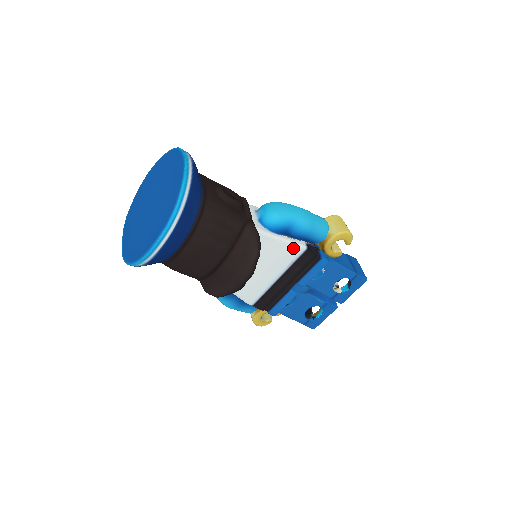
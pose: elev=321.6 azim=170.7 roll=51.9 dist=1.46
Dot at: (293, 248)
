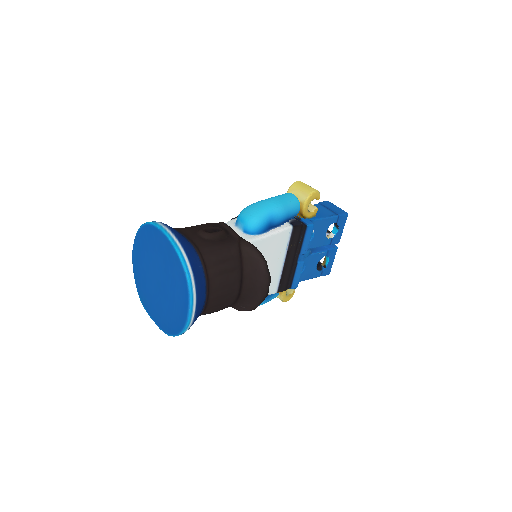
Dot at: (283, 234)
